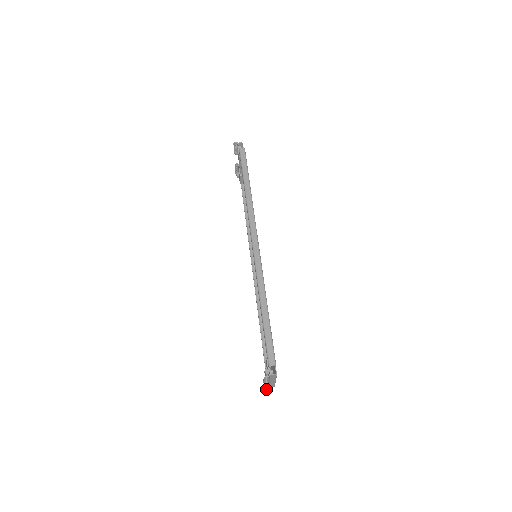
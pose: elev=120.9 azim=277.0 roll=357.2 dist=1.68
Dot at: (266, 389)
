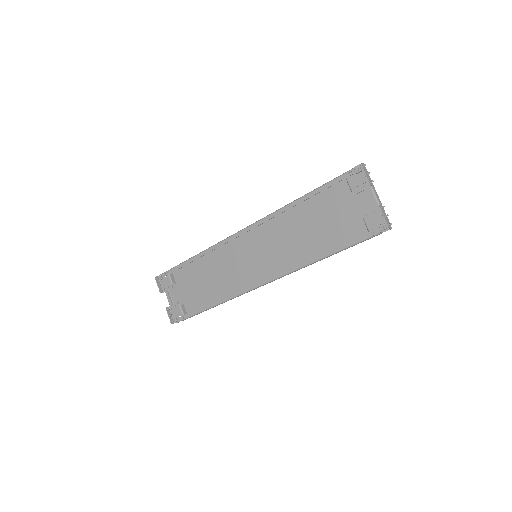
Dot at: (387, 221)
